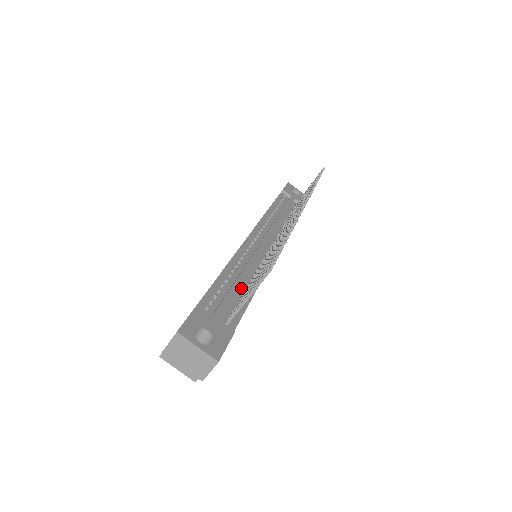
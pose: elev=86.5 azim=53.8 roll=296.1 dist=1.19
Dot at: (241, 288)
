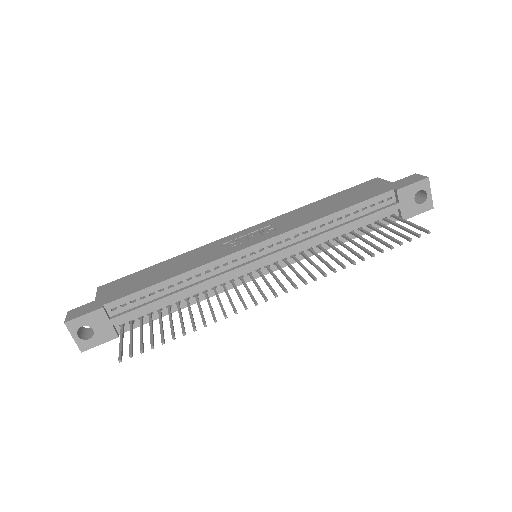
Dot at: (172, 300)
